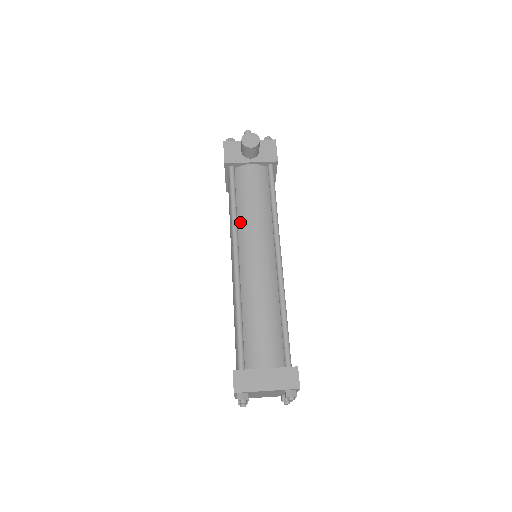
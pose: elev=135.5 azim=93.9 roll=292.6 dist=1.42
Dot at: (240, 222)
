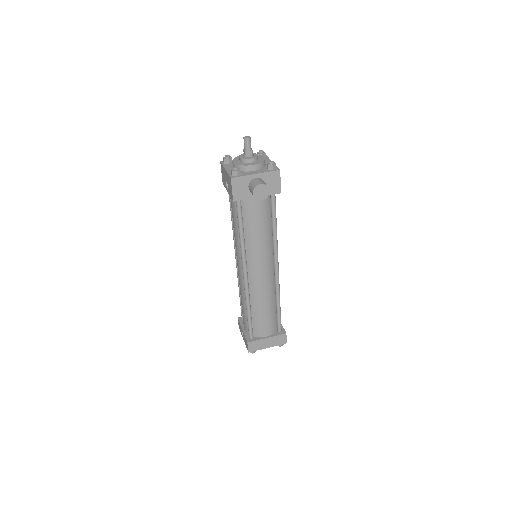
Dot at: (247, 247)
